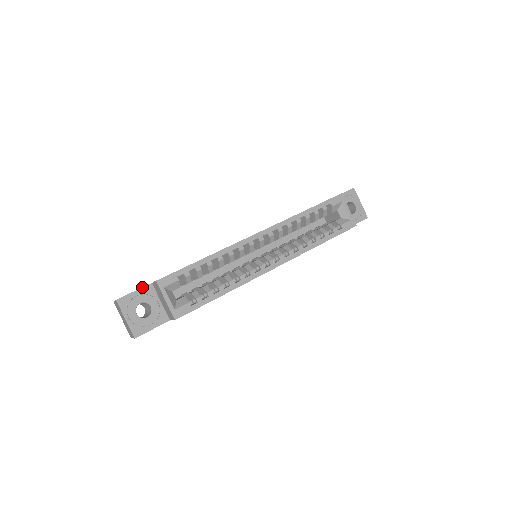
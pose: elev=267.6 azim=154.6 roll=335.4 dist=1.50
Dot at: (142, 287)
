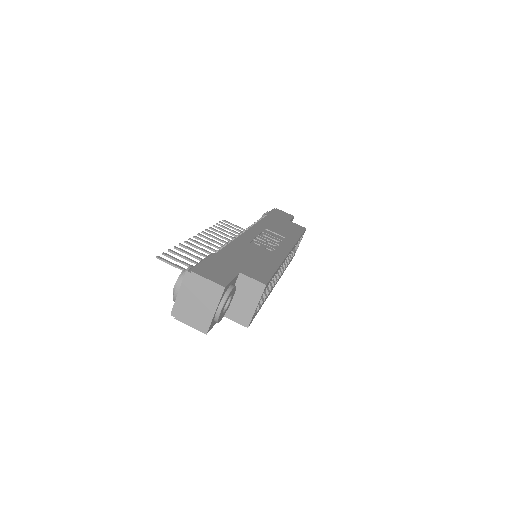
Dot at: (236, 276)
